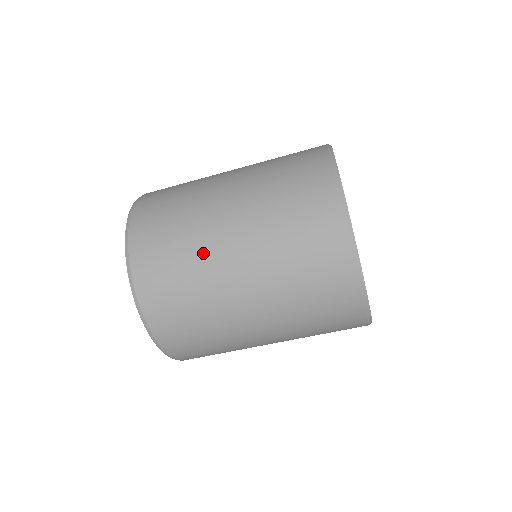
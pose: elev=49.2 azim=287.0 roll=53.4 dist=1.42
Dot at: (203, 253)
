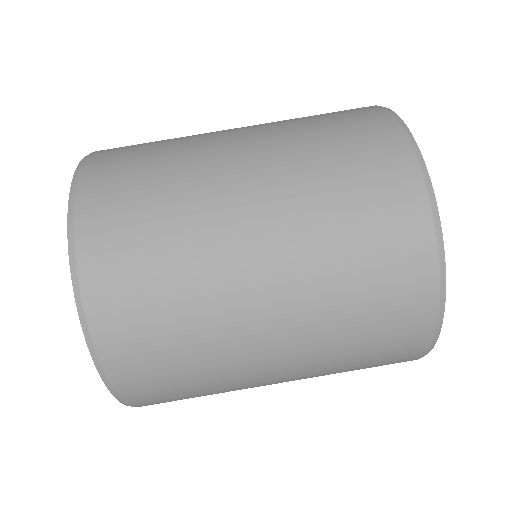
Dot at: occluded
